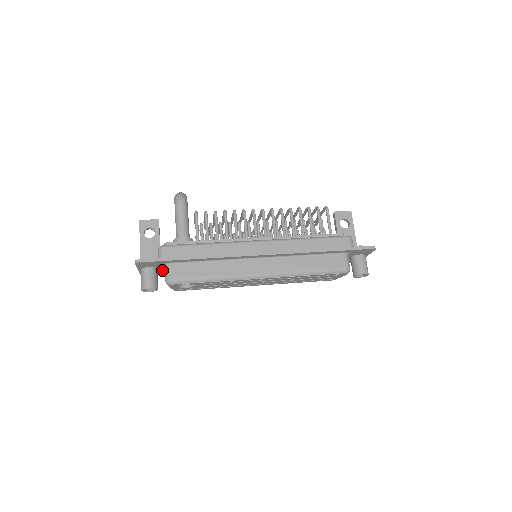
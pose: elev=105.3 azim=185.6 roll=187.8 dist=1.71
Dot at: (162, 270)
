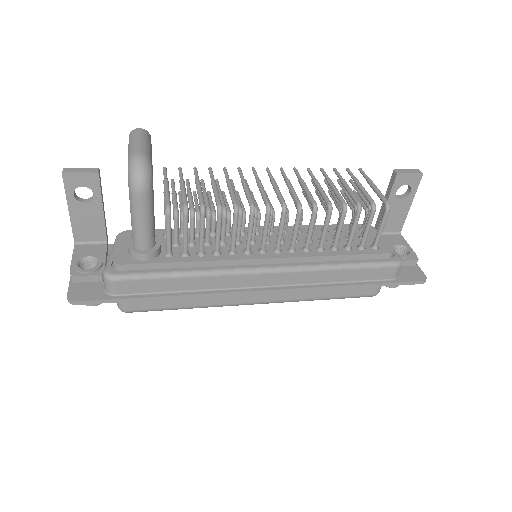
Dot at: occluded
